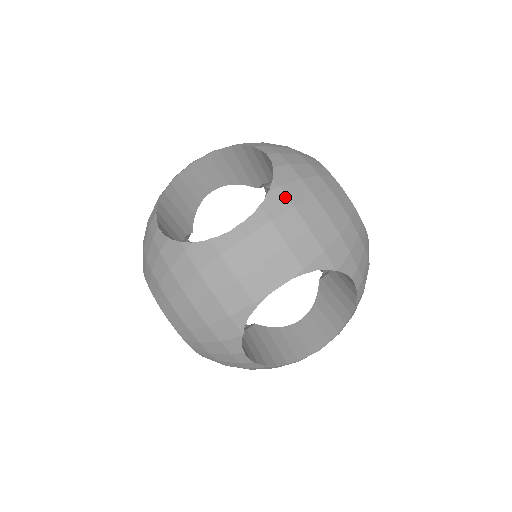
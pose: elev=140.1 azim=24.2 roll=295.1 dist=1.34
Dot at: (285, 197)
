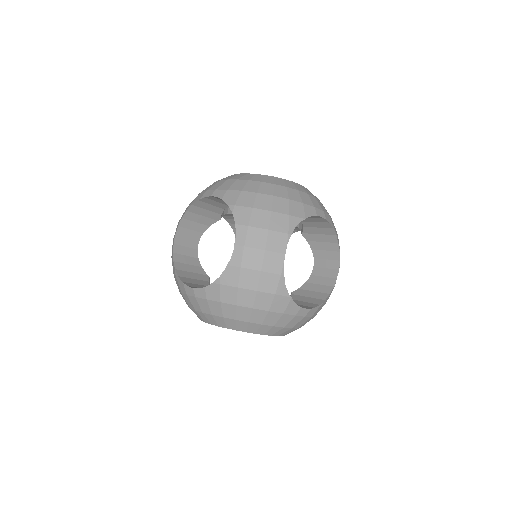
Dot at: (243, 208)
